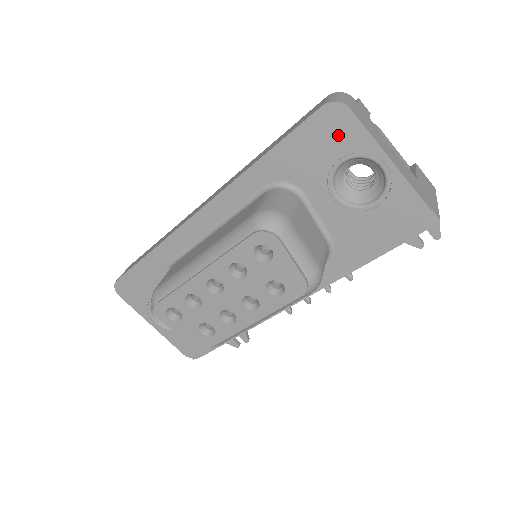
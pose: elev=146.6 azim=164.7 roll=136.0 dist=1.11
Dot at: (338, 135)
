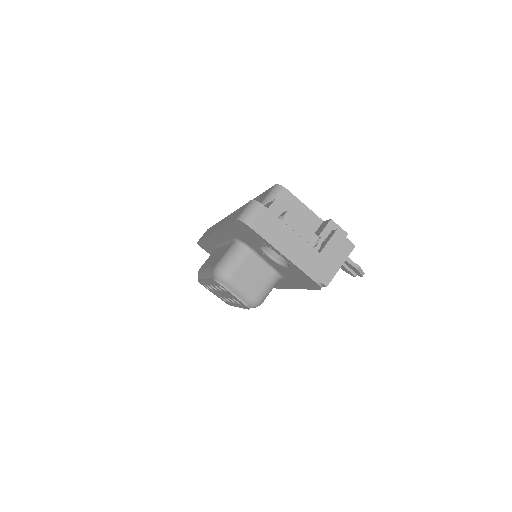
Dot at: (251, 234)
